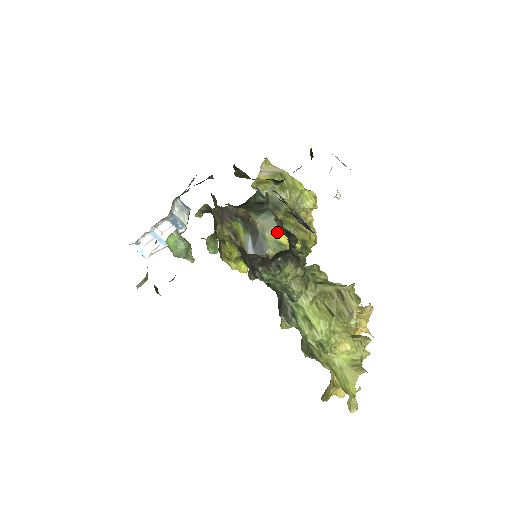
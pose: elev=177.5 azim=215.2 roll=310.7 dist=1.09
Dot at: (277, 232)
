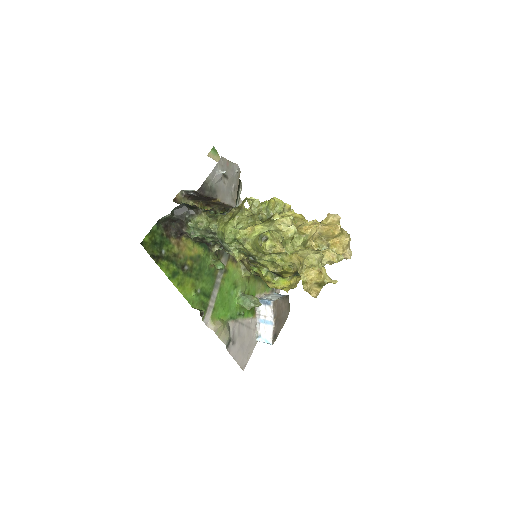
Dot at: occluded
